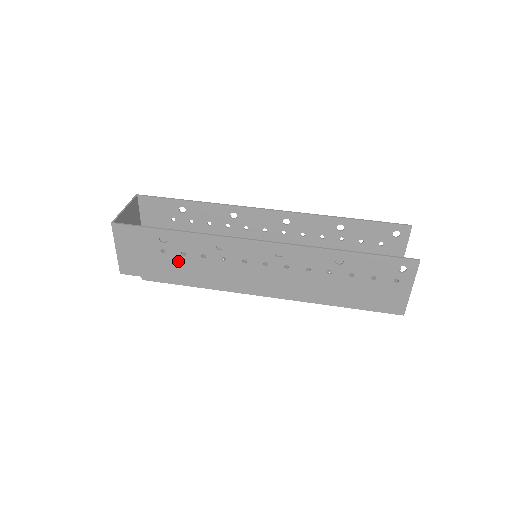
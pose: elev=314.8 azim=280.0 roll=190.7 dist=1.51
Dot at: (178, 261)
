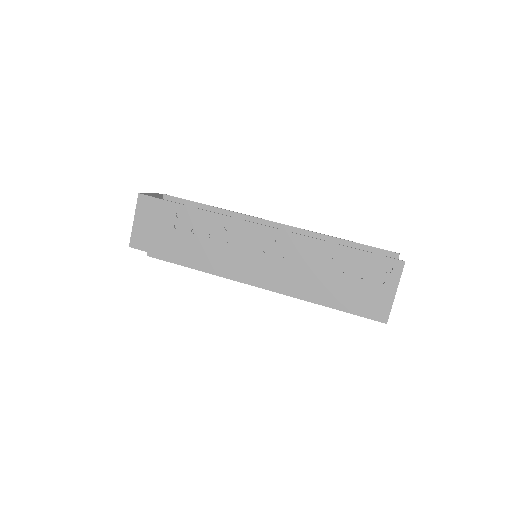
Dot at: (186, 239)
